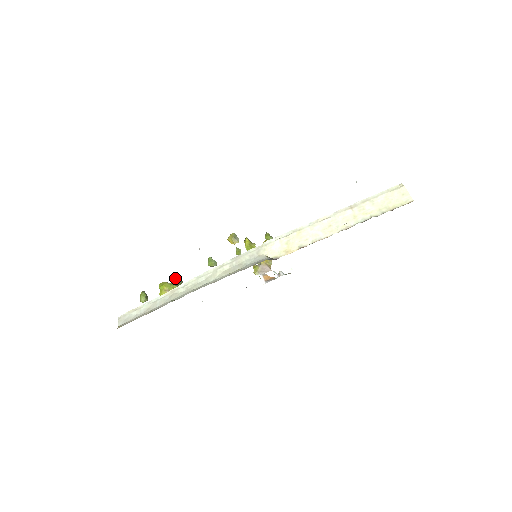
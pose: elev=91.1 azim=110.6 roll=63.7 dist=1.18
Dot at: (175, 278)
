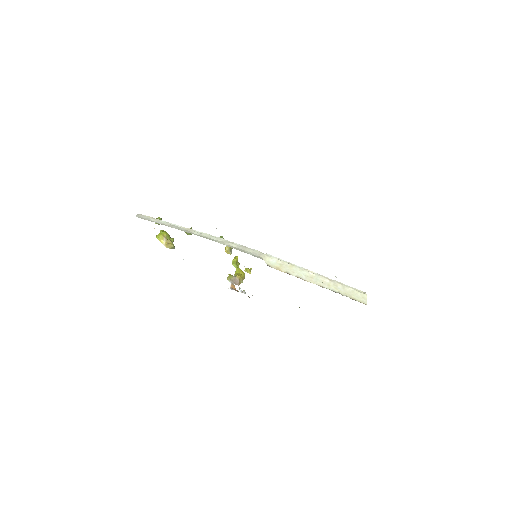
Dot at: (191, 228)
